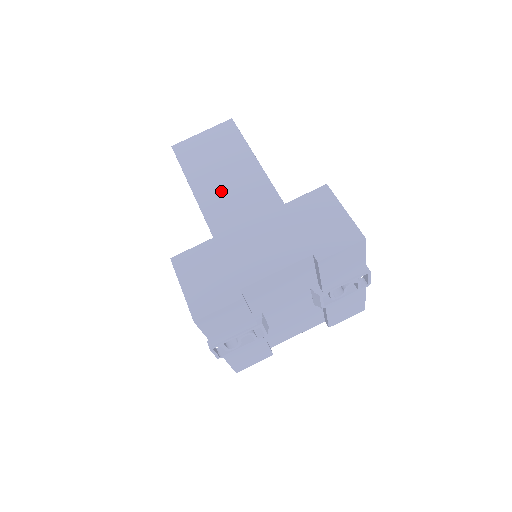
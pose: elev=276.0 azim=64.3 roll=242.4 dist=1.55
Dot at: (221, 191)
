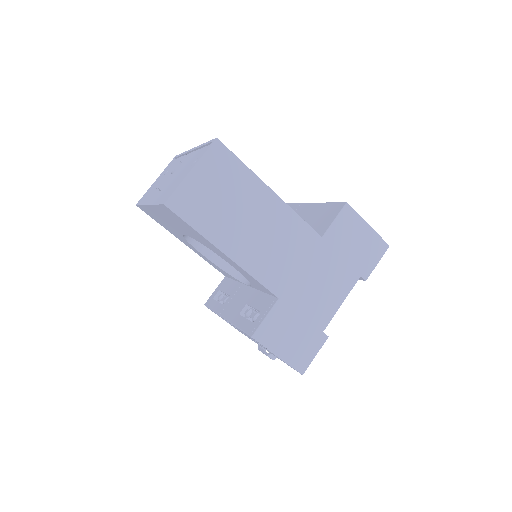
Dot at: (259, 246)
